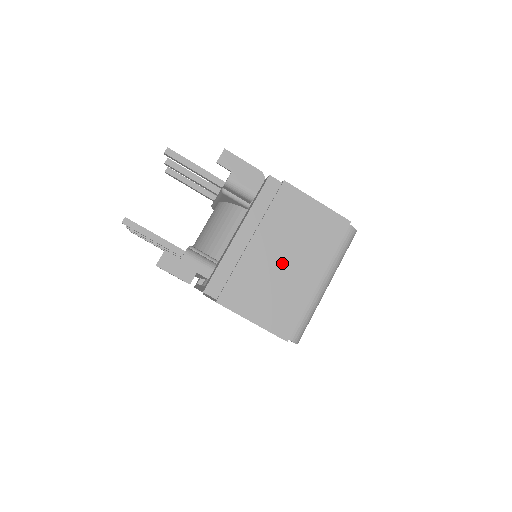
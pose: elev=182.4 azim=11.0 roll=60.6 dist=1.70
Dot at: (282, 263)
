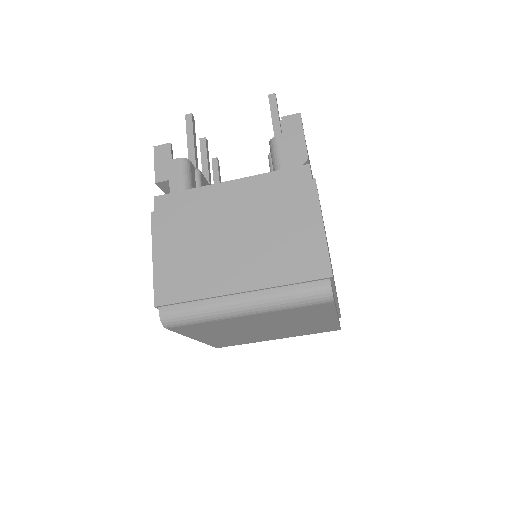
Dot at: (230, 241)
